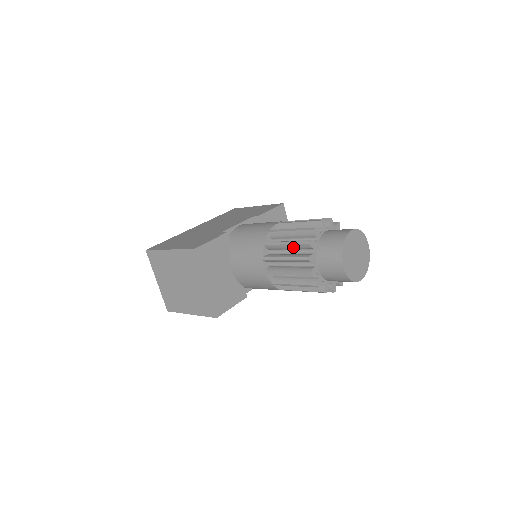
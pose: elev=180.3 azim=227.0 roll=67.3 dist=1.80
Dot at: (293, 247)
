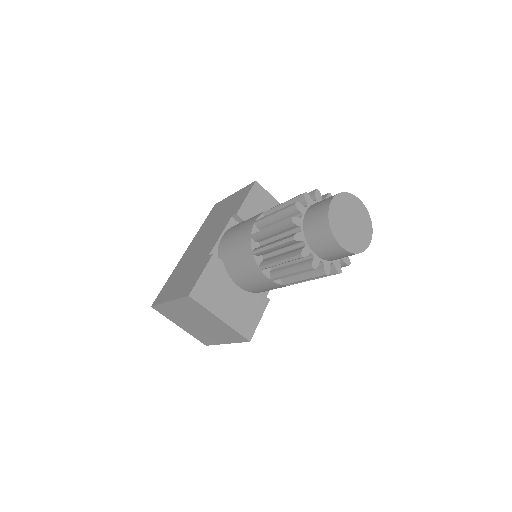
Dot at: (281, 247)
